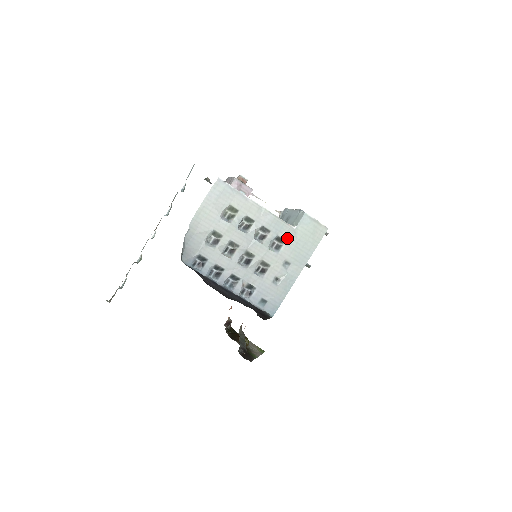
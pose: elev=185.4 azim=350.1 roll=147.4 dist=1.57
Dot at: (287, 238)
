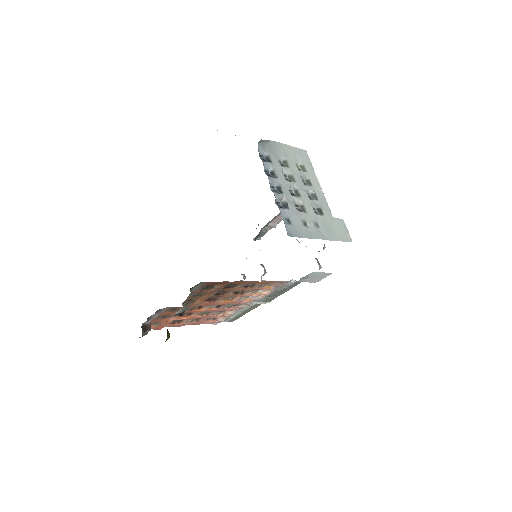
Dot at: (325, 215)
